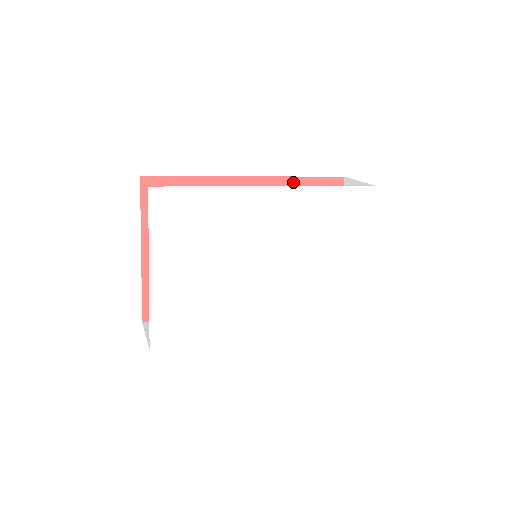
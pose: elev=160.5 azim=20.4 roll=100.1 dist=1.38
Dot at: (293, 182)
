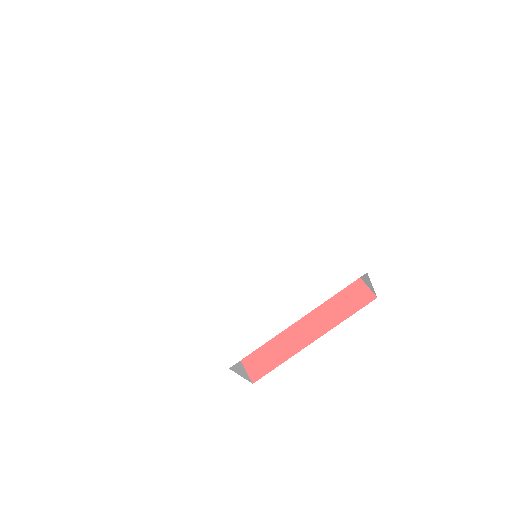
Dot at: occluded
